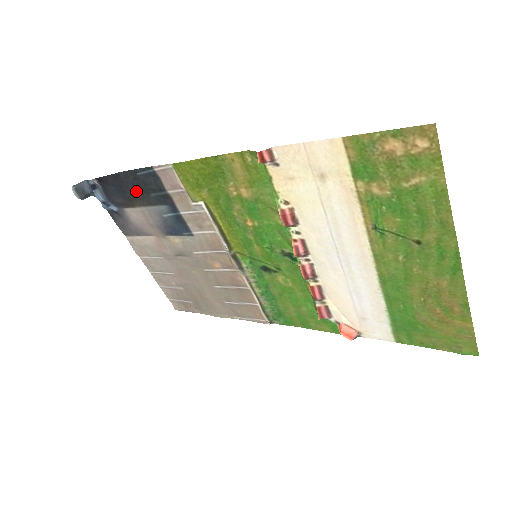
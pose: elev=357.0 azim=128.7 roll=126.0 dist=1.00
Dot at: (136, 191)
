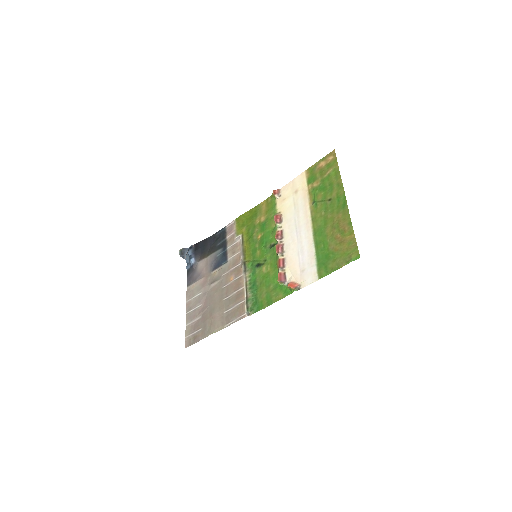
Dot at: (210, 247)
